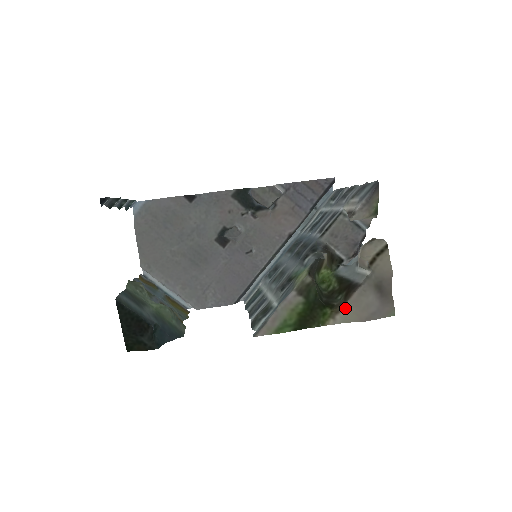
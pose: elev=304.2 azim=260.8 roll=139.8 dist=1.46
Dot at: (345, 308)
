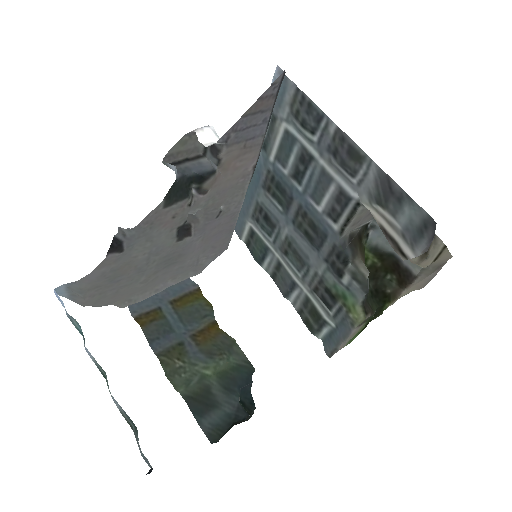
Dot at: (403, 294)
